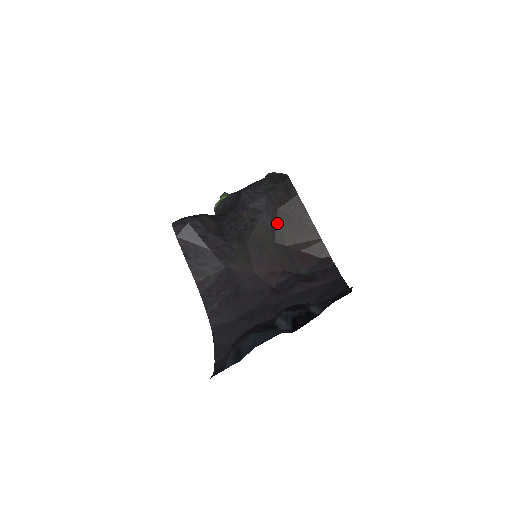
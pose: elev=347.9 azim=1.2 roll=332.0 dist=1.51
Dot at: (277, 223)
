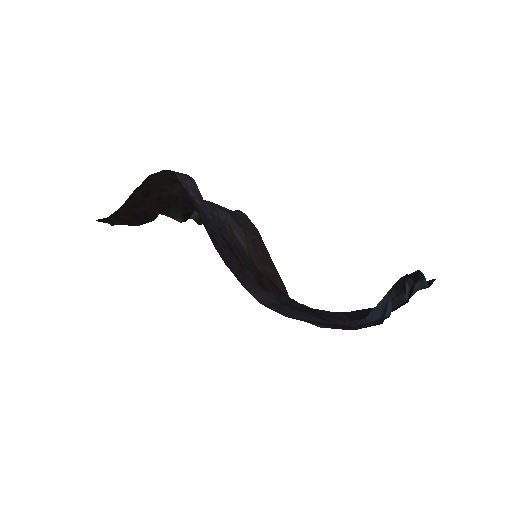
Dot at: (247, 242)
